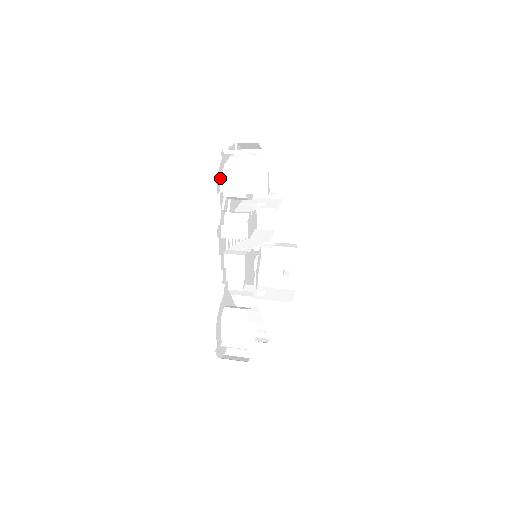
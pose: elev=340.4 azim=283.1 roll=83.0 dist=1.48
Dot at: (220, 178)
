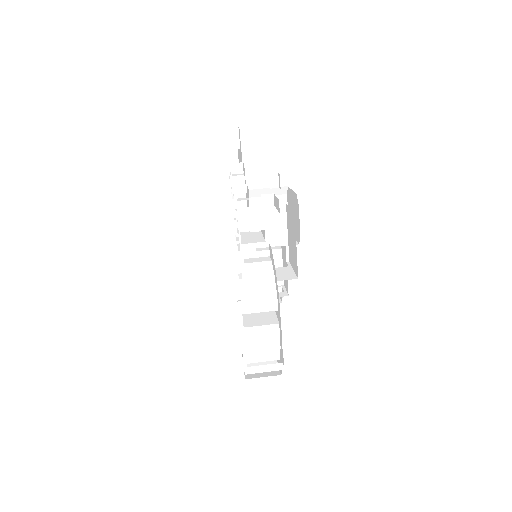
Dot at: occluded
